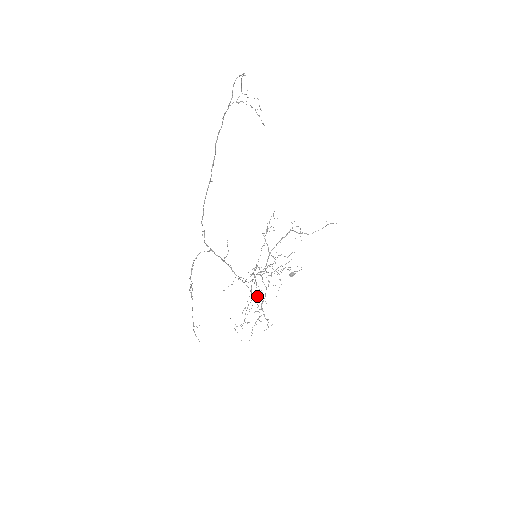
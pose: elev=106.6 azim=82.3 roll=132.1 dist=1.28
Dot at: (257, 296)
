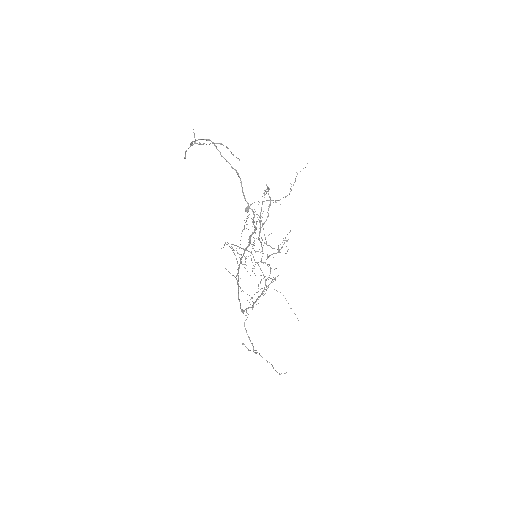
Dot at: (245, 262)
